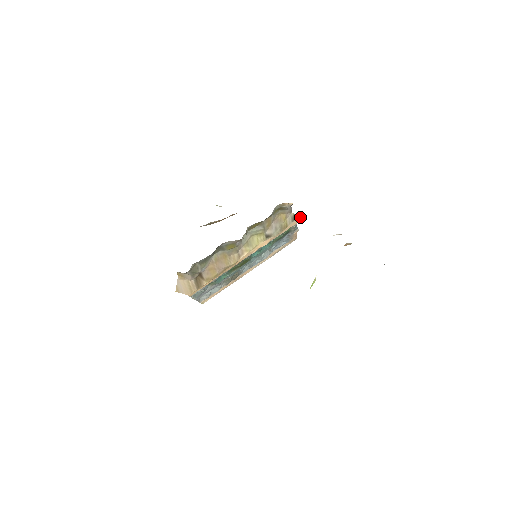
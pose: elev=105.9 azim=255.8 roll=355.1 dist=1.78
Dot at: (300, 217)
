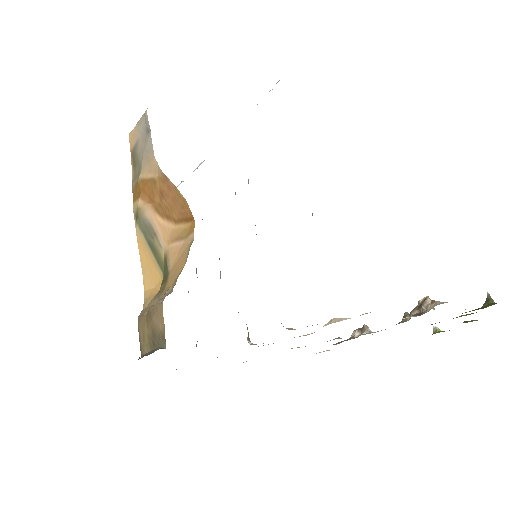
Dot at: occluded
